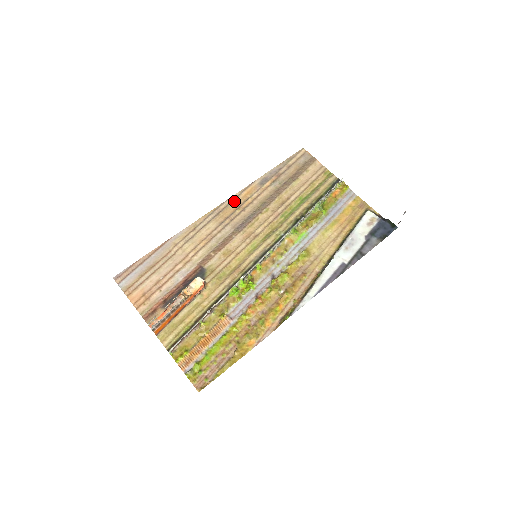
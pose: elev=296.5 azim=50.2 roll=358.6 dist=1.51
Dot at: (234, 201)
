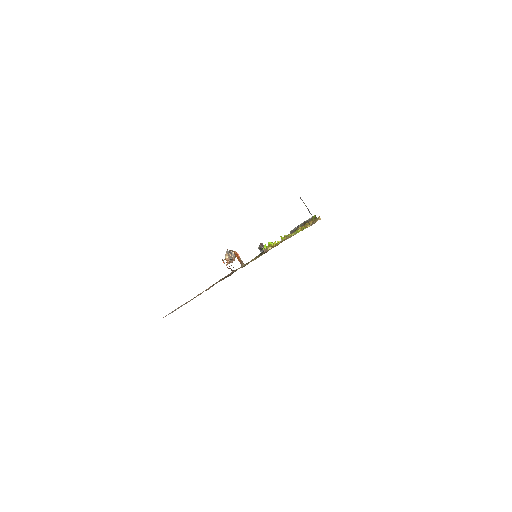
Dot at: occluded
